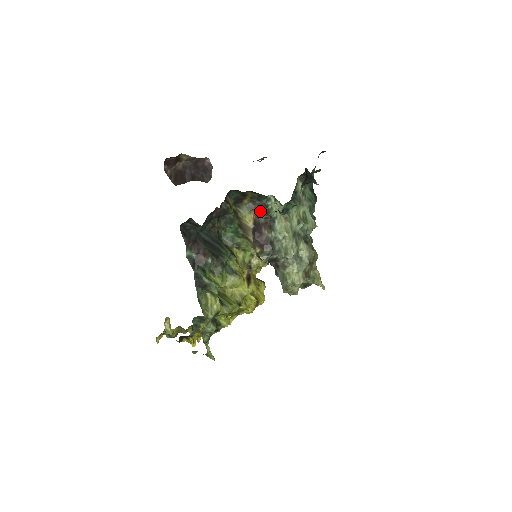
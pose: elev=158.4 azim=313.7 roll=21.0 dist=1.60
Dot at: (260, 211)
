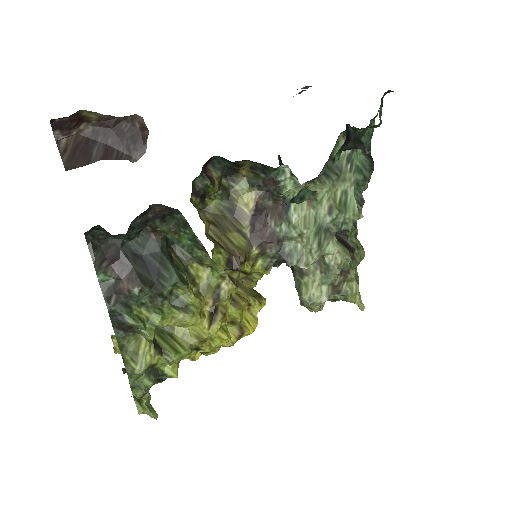
Dot at: (267, 189)
